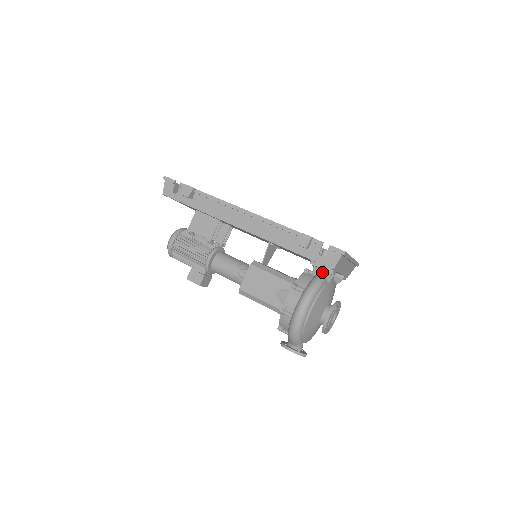
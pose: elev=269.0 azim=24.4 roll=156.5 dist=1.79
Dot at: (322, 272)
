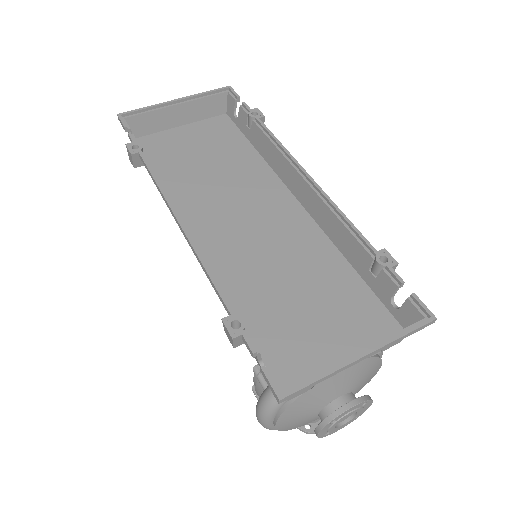
Dot at: occluded
